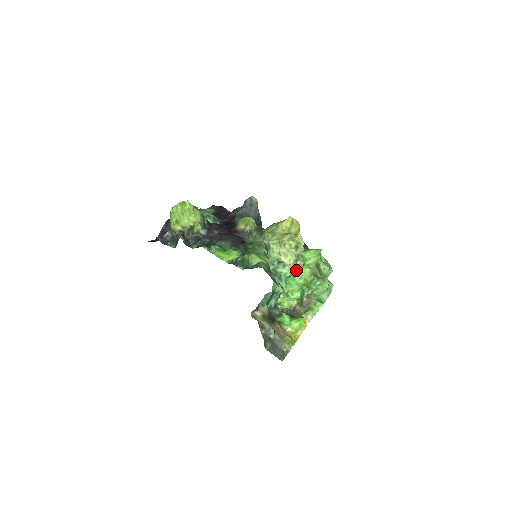
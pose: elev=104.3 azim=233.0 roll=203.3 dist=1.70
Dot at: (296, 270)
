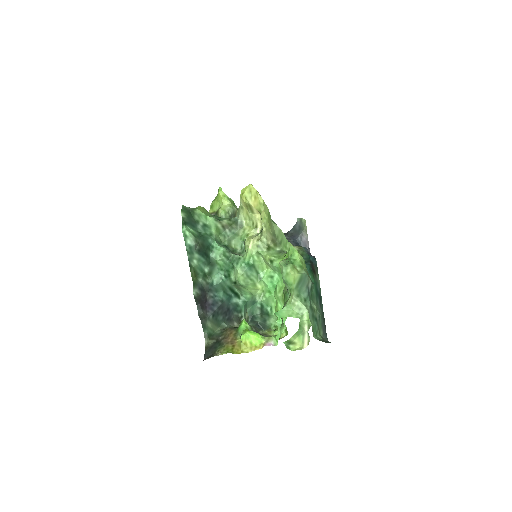
Dot at: (278, 278)
